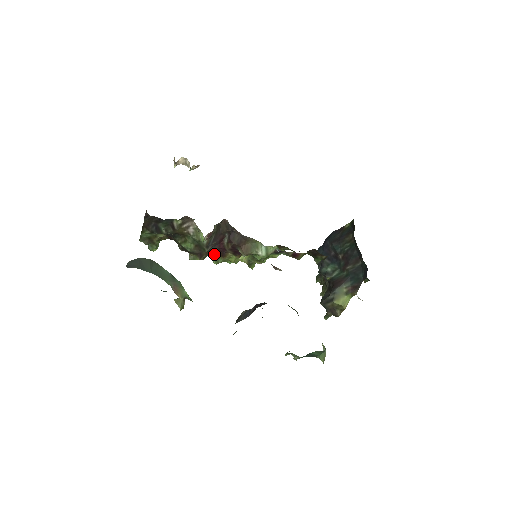
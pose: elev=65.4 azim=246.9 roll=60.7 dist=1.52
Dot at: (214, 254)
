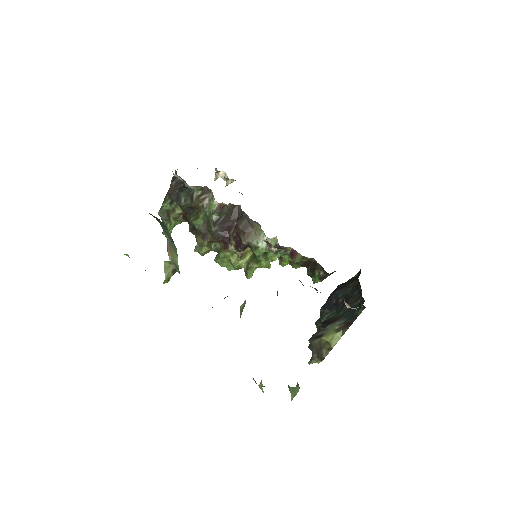
Dot at: (218, 250)
